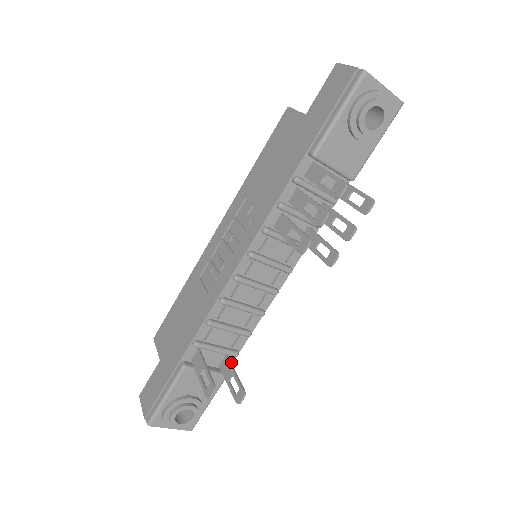
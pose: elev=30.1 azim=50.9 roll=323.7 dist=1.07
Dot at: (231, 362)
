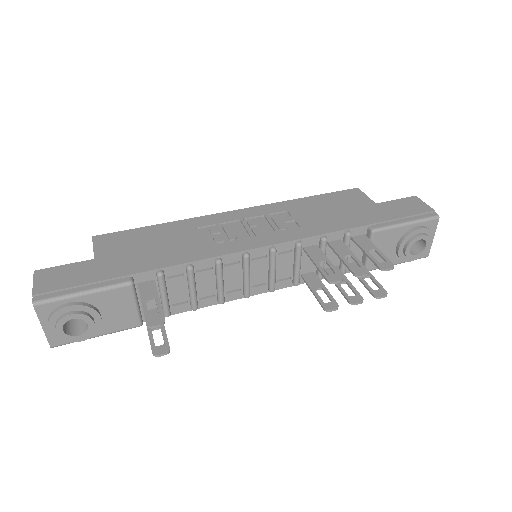
Dot at: occluded
